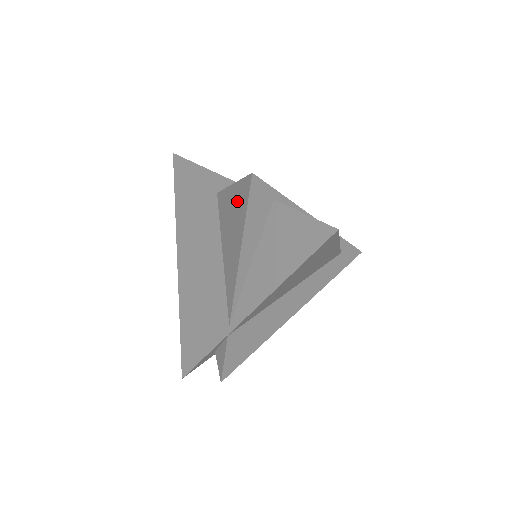
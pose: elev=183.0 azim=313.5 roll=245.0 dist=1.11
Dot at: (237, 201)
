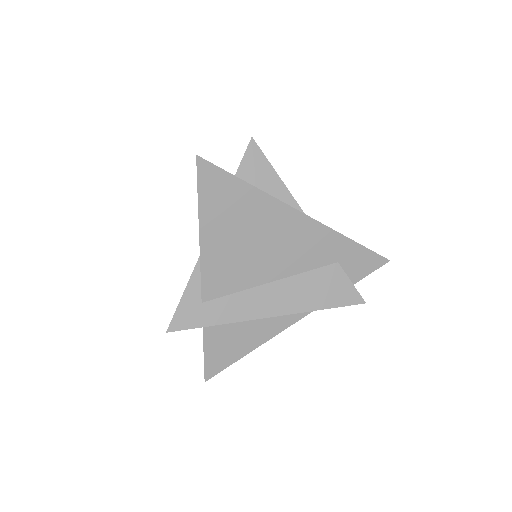
Dot at: occluded
